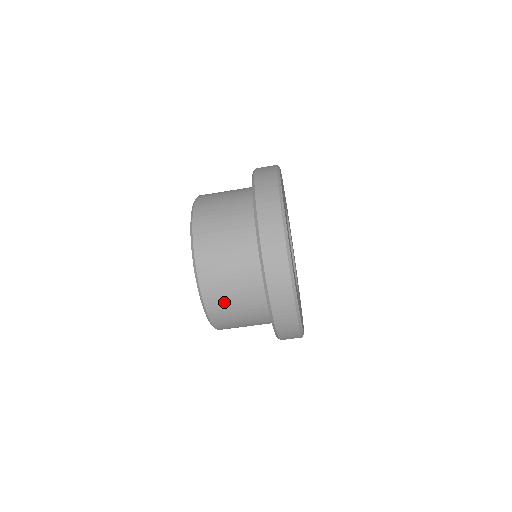
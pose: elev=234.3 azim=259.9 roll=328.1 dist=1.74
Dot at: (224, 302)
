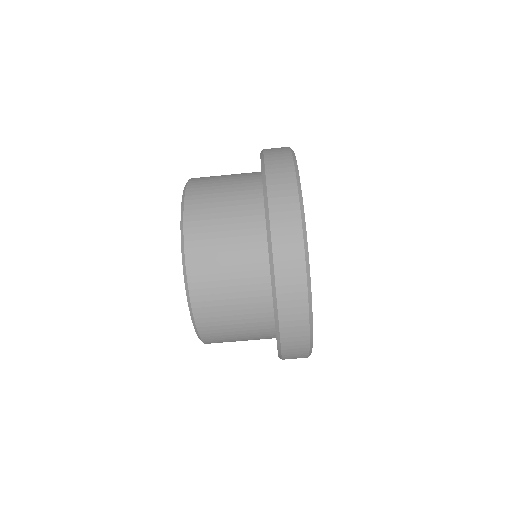
Dot at: (217, 302)
